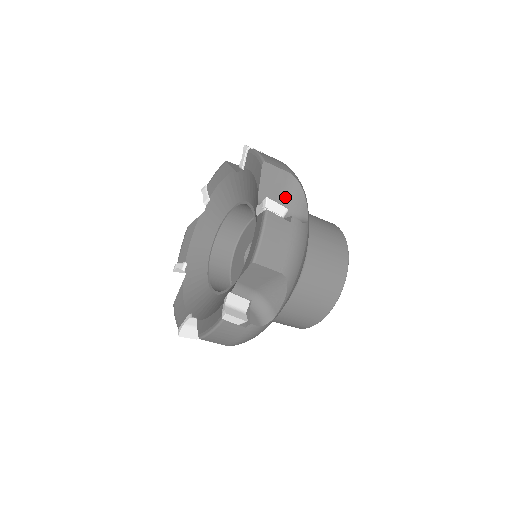
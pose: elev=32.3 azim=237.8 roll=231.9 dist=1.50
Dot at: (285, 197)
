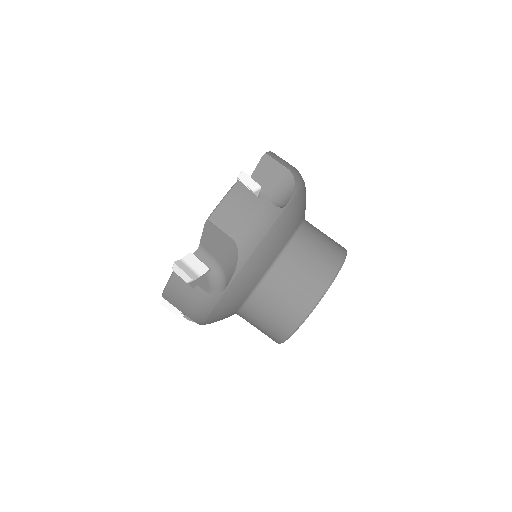
Dot at: occluded
